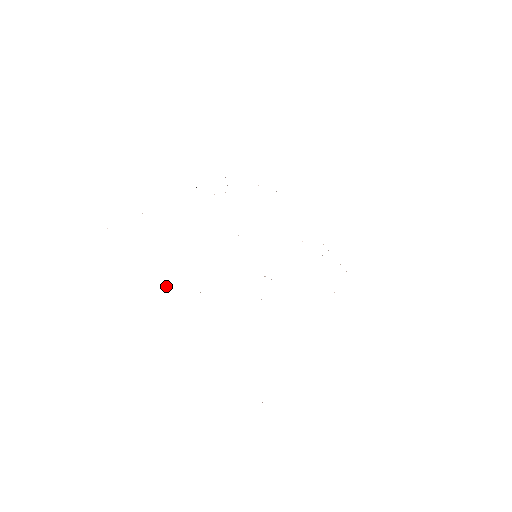
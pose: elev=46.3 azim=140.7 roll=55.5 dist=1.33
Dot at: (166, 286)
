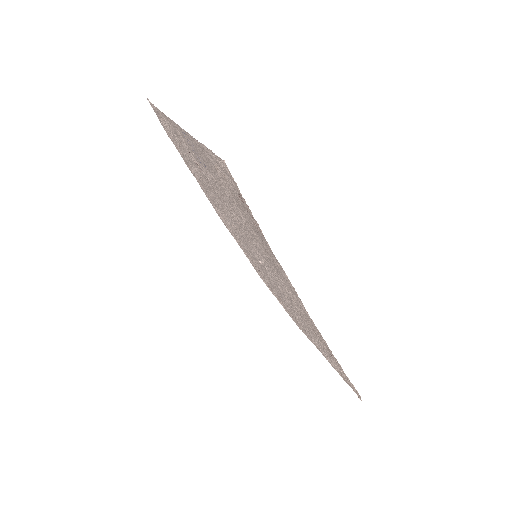
Dot at: (174, 128)
